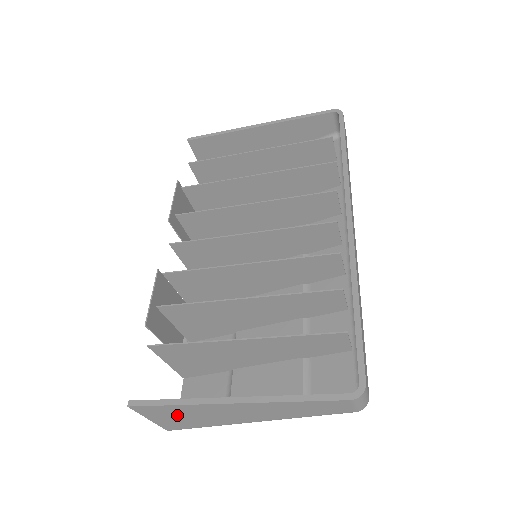
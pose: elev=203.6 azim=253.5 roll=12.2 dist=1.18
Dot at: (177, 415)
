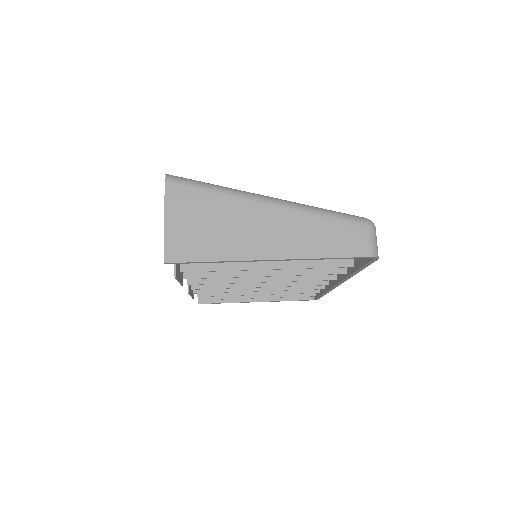
Dot at: occluded
